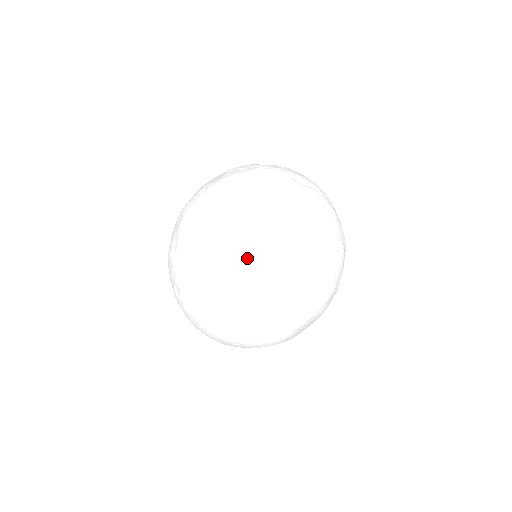
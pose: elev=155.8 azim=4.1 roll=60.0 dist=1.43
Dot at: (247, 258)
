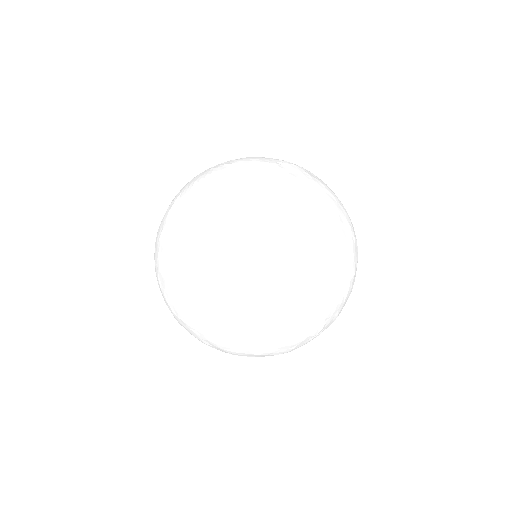
Dot at: (218, 338)
